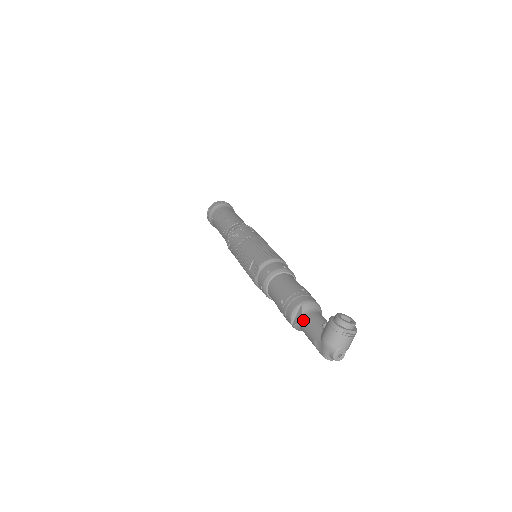
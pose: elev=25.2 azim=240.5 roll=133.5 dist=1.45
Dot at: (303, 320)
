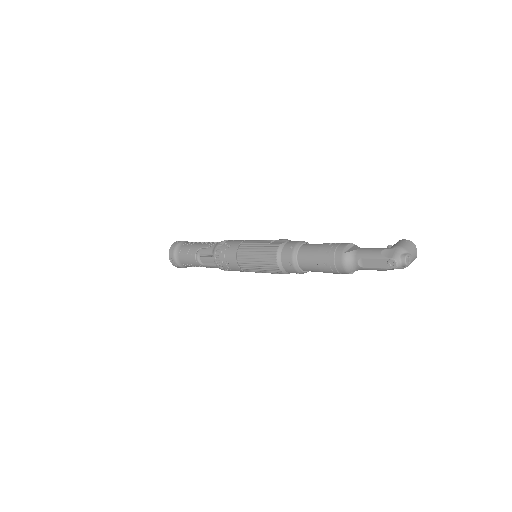
Dot at: (362, 248)
